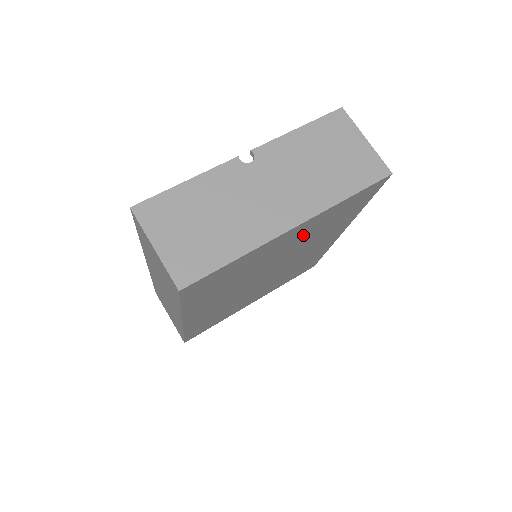
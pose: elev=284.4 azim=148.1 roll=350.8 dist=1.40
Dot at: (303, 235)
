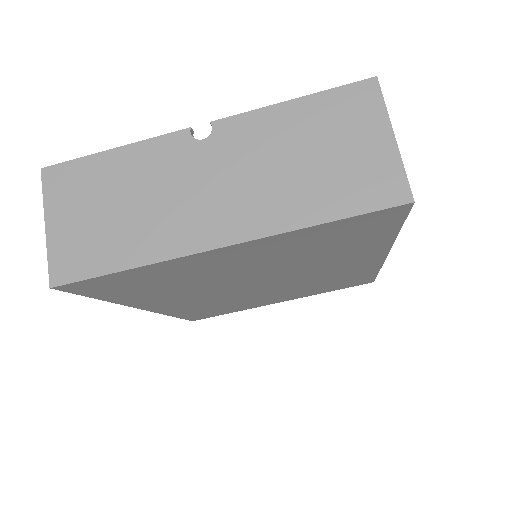
Dot at: (270, 255)
